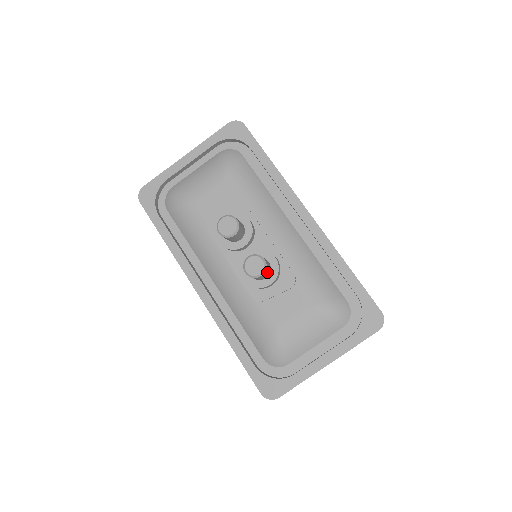
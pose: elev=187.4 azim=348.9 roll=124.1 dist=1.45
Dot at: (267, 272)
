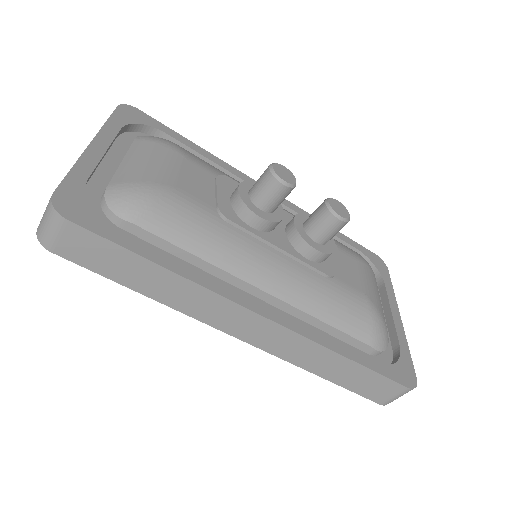
Dot at: occluded
